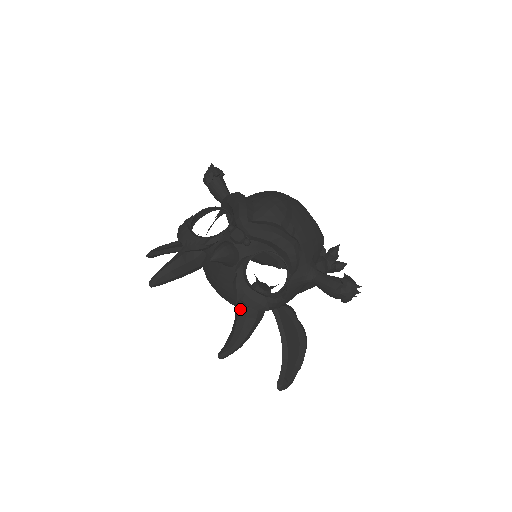
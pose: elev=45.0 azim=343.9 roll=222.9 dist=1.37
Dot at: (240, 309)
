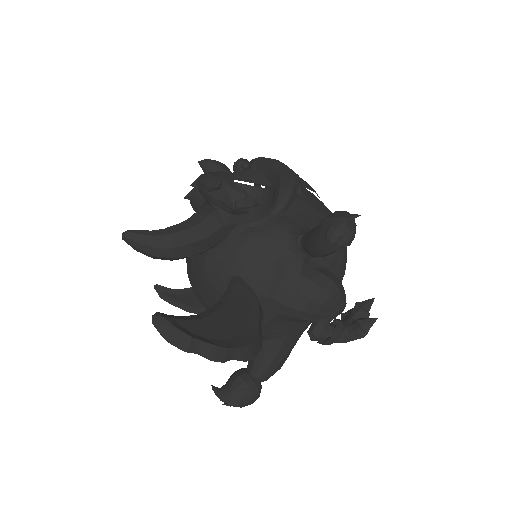
Dot at: occluded
